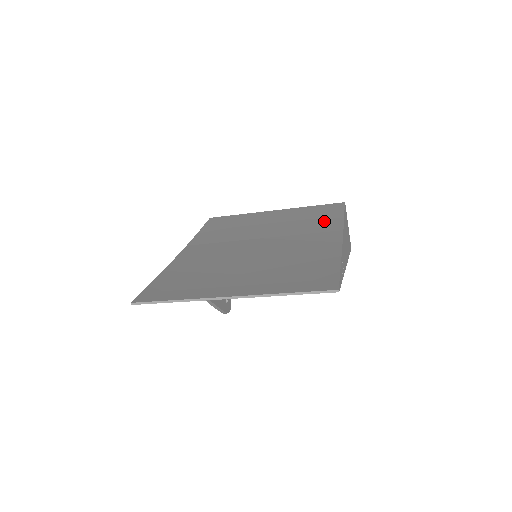
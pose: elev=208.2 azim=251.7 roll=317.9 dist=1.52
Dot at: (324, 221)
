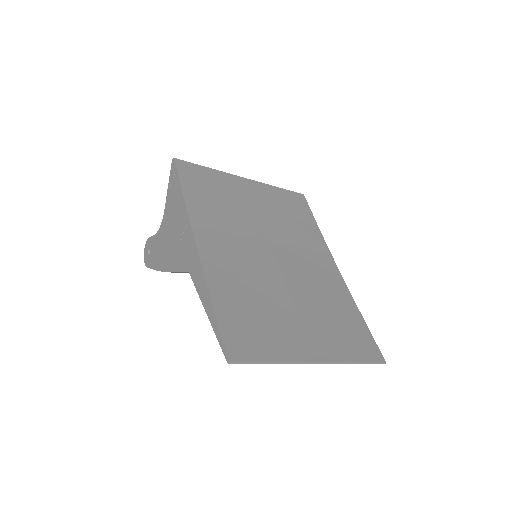
Dot at: (307, 228)
